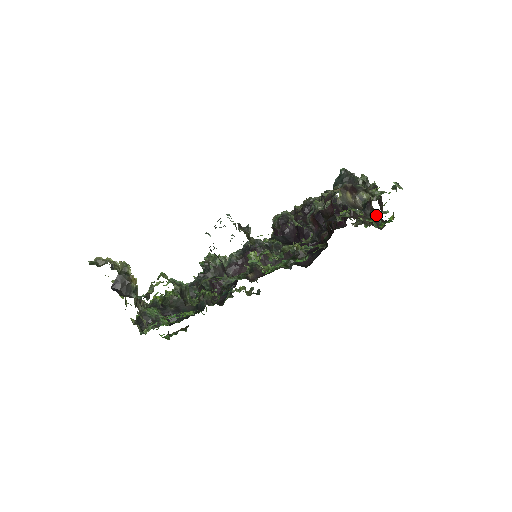
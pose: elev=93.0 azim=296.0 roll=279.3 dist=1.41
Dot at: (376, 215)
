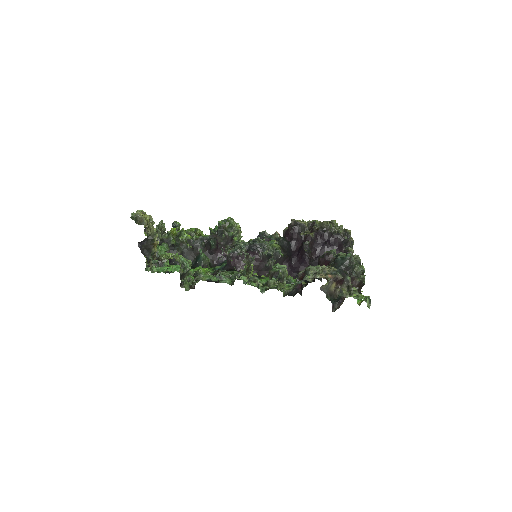
Dot at: occluded
